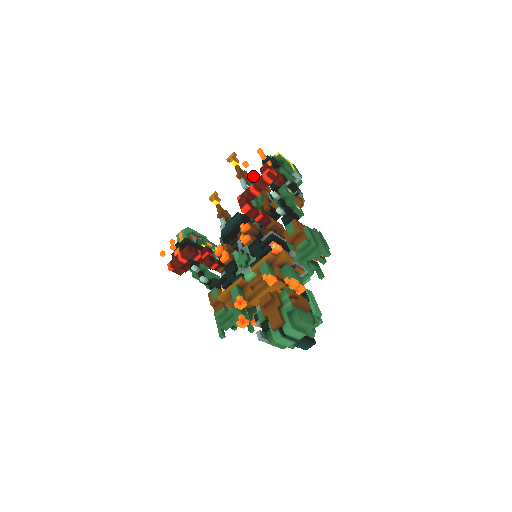
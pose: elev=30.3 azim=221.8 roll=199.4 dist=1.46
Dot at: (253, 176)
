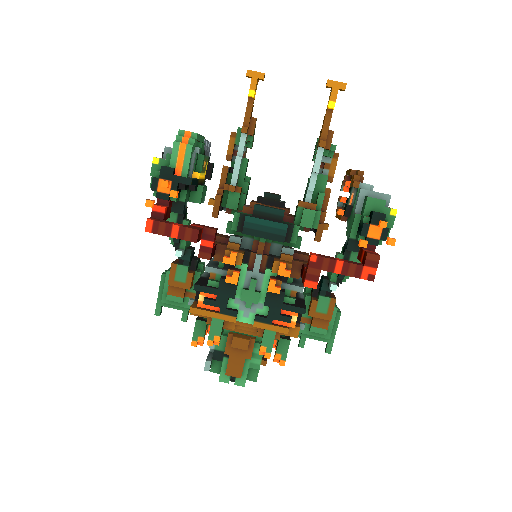
Dot at: occluded
